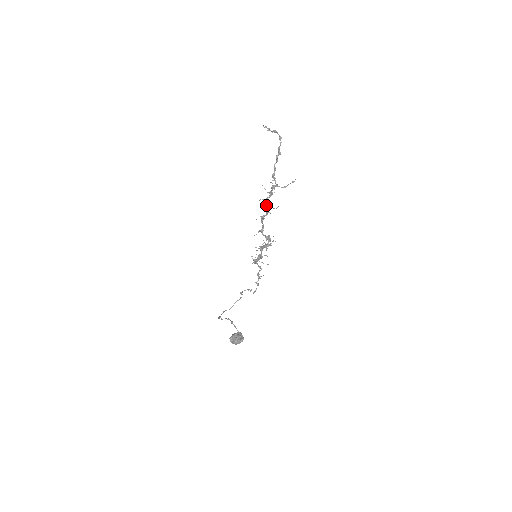
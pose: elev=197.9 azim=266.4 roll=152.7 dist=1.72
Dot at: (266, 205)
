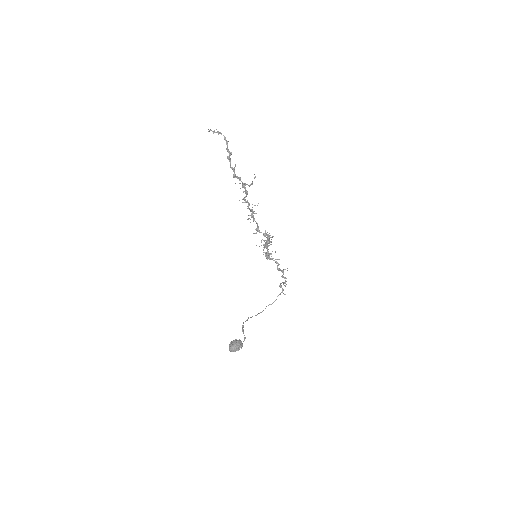
Dot at: (248, 204)
